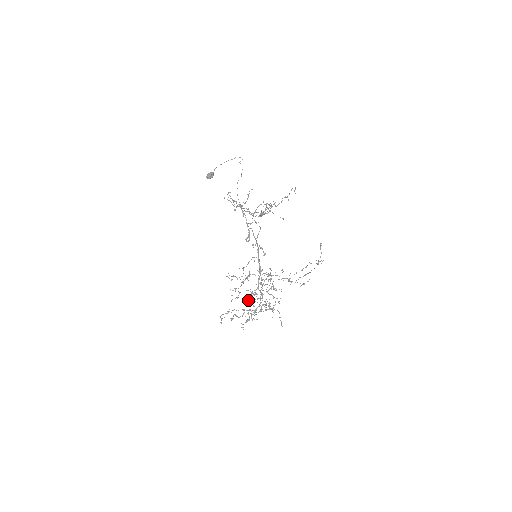
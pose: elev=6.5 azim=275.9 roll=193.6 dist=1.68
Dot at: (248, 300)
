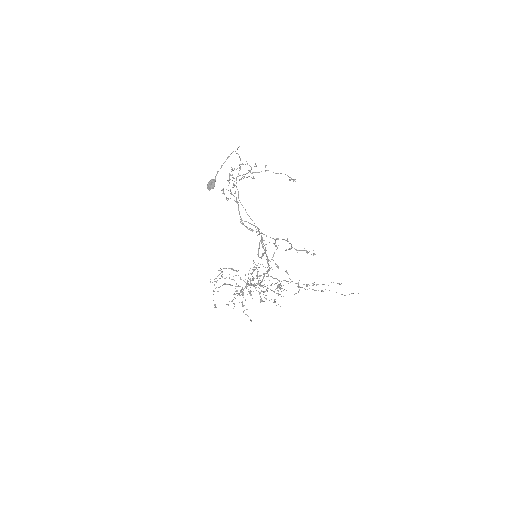
Dot at: occluded
